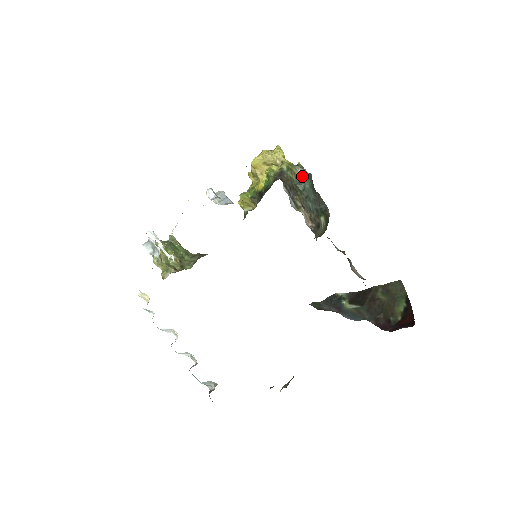
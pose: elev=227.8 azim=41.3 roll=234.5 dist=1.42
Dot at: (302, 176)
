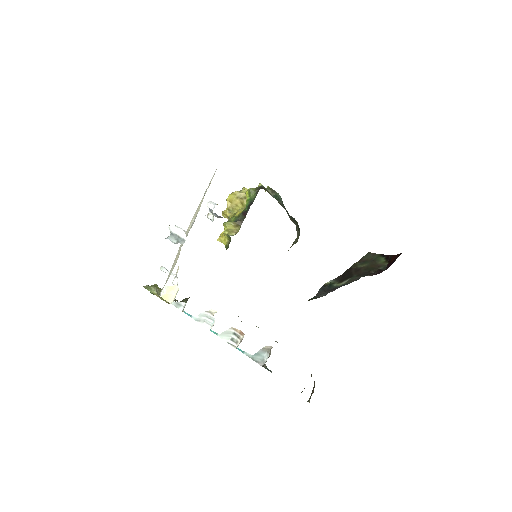
Dot at: (273, 194)
